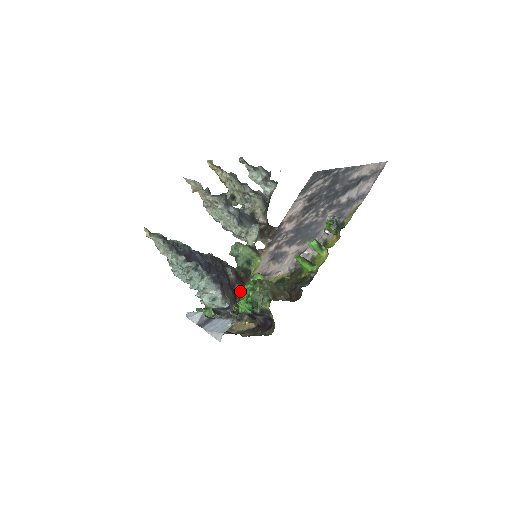
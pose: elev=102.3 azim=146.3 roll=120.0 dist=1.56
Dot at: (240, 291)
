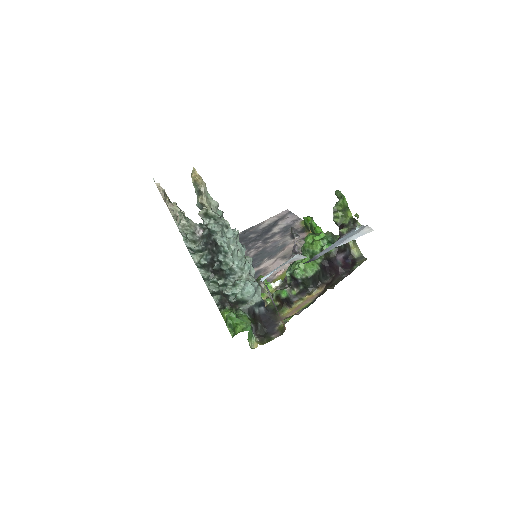
Dot at: occluded
